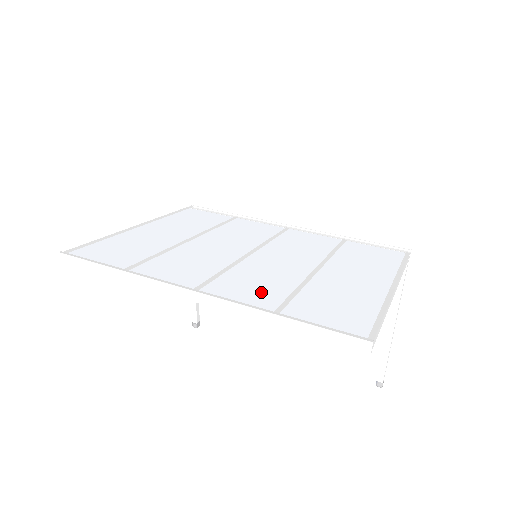
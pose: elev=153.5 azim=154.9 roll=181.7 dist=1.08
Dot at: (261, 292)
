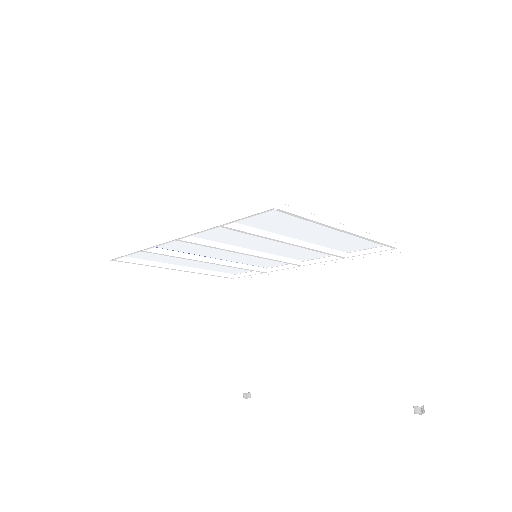
Dot at: (225, 228)
